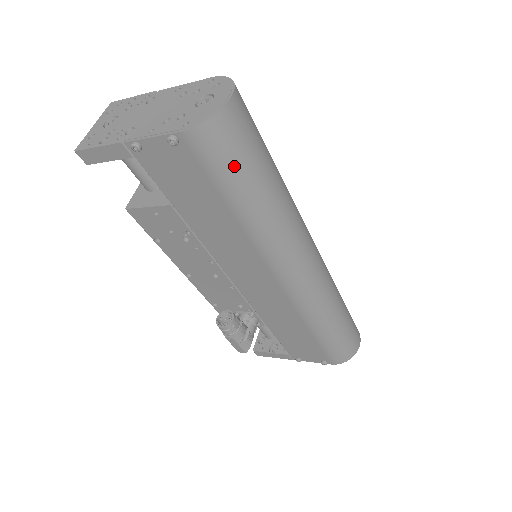
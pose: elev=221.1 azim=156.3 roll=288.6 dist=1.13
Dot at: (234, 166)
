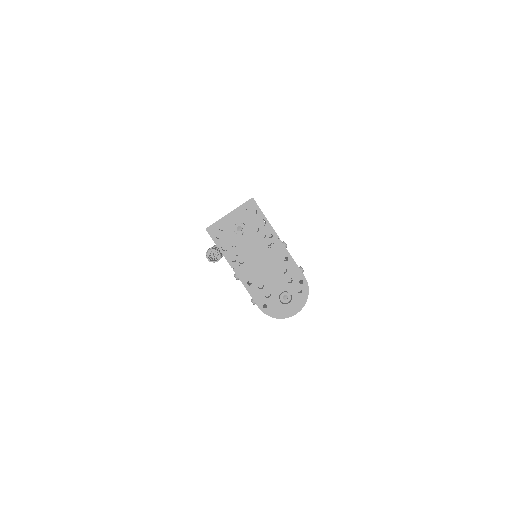
Dot at: occluded
